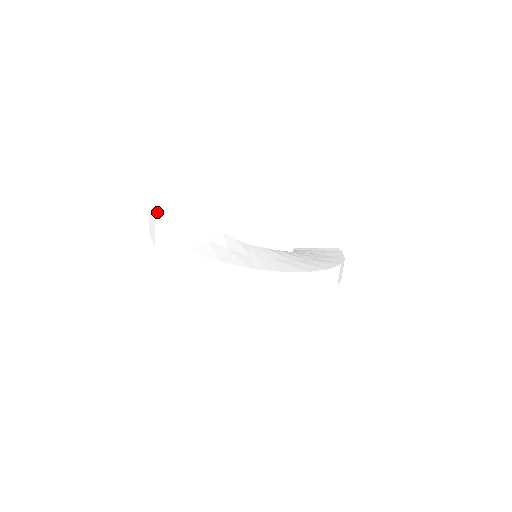
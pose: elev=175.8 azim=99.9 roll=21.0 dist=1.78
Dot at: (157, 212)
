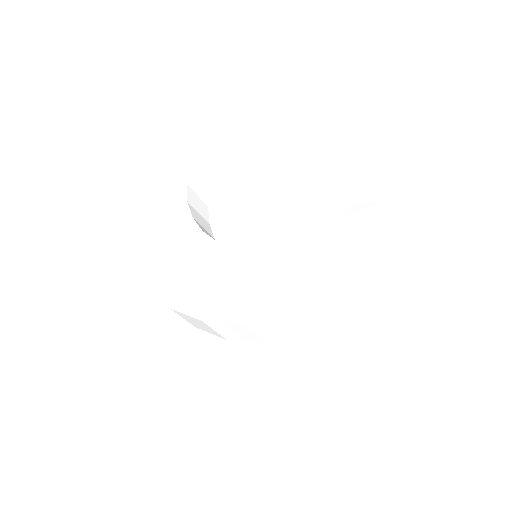
Dot at: (140, 209)
